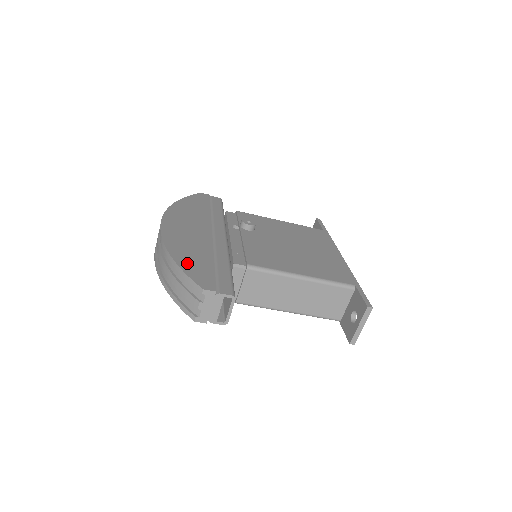
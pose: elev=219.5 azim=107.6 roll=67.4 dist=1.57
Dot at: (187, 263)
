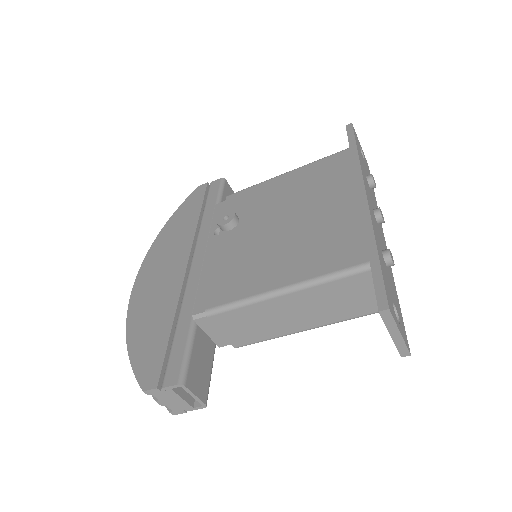
Dot at: (140, 346)
